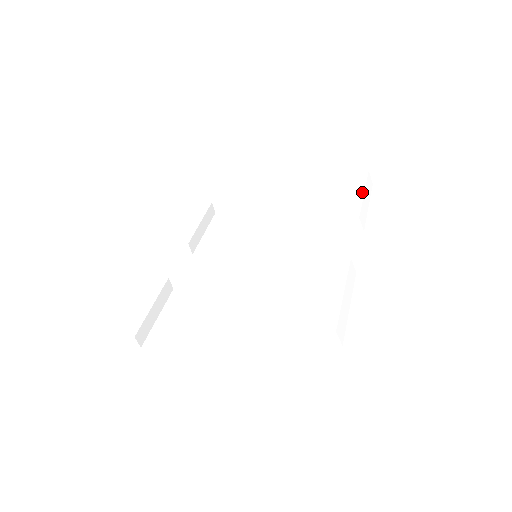
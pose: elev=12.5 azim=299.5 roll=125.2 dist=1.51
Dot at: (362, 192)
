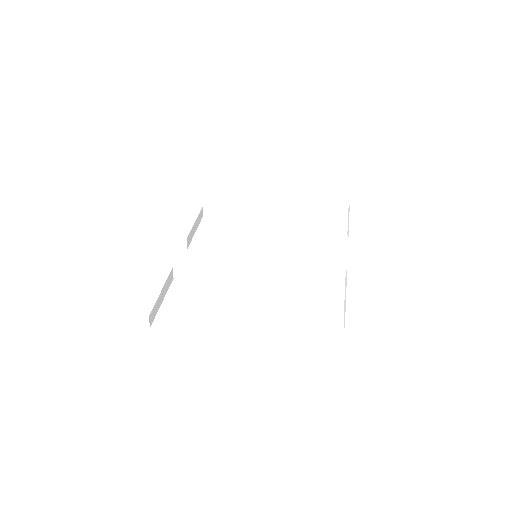
Dot at: (346, 213)
